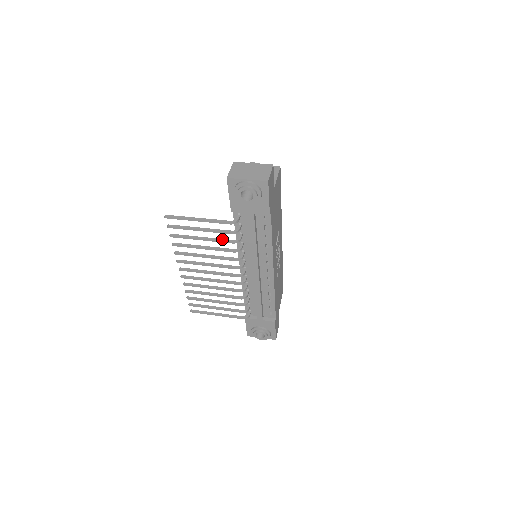
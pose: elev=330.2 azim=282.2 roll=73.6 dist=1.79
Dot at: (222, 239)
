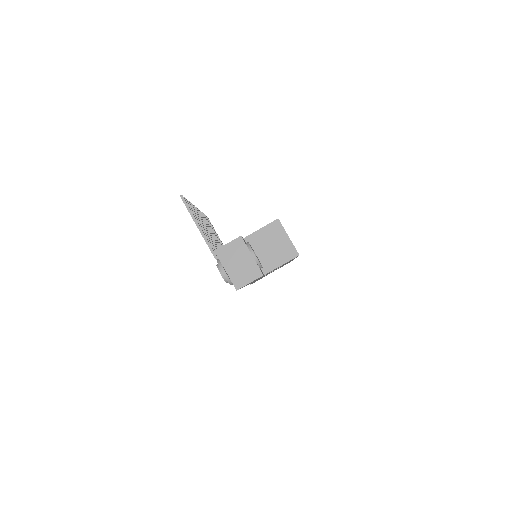
Dot at: (214, 247)
